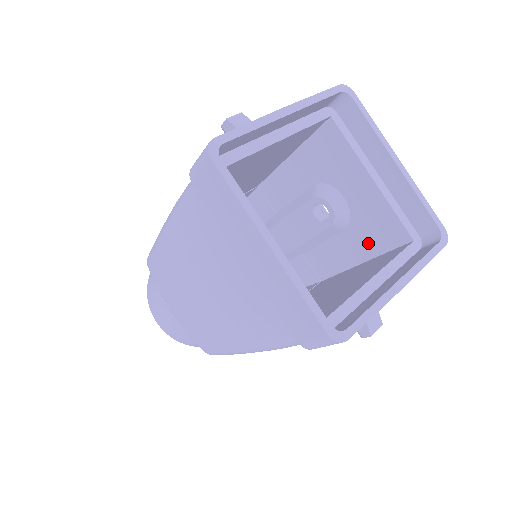
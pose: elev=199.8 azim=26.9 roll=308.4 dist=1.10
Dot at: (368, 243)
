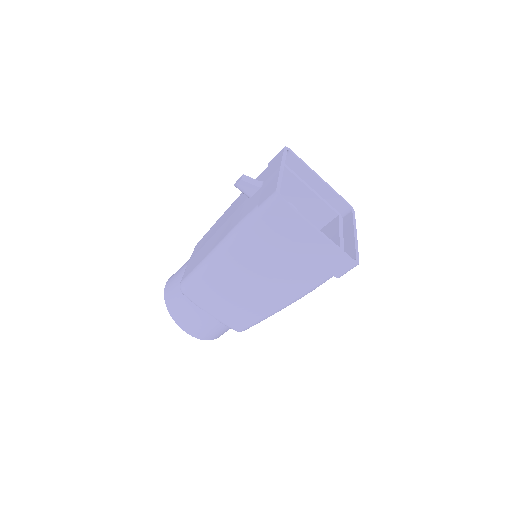
Dot at: occluded
